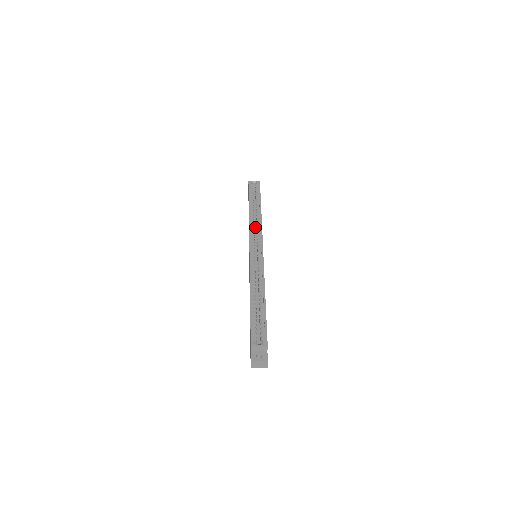
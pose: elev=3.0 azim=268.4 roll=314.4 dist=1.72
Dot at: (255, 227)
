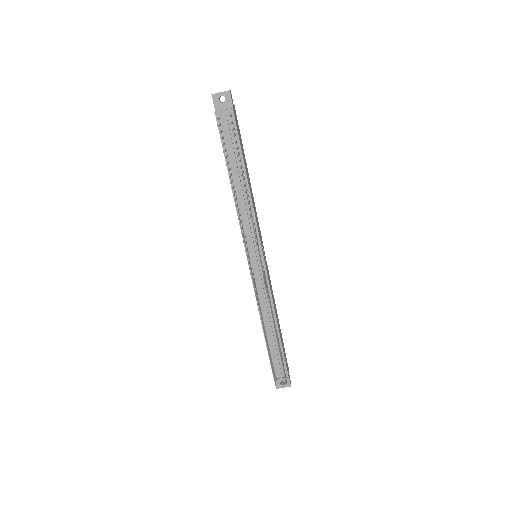
Dot at: occluded
